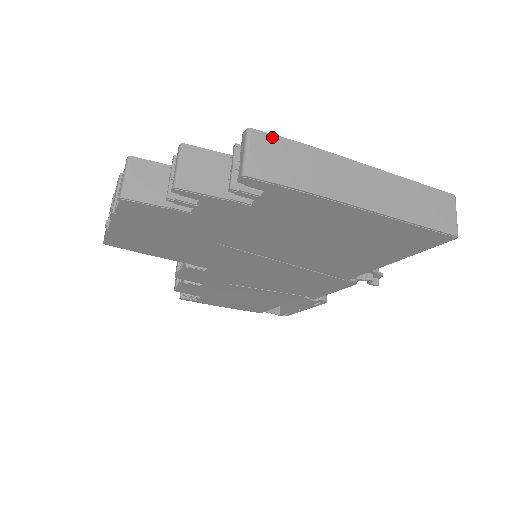
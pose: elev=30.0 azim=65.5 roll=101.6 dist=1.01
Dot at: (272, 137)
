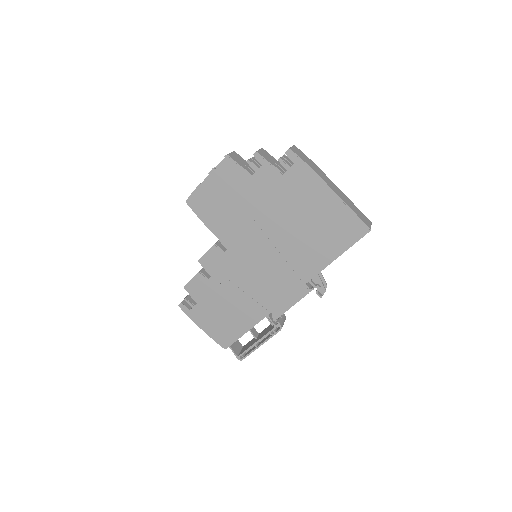
Dot at: (302, 152)
